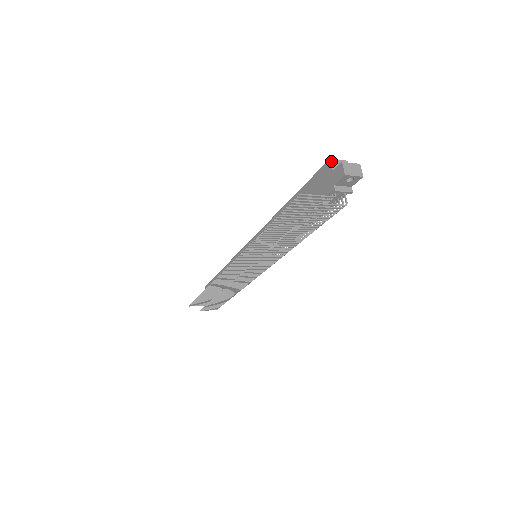
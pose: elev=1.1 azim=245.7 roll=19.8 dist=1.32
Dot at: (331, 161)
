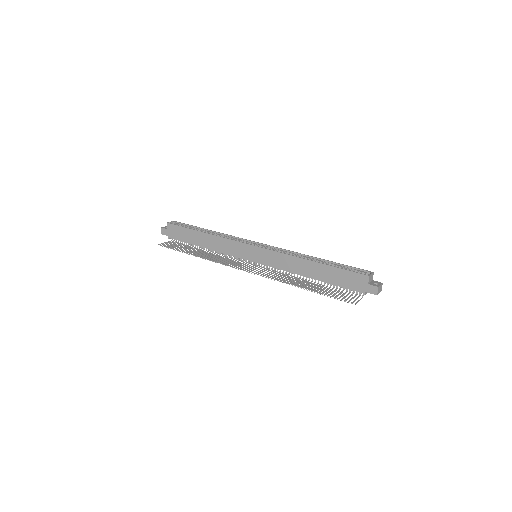
Dot at: (369, 277)
